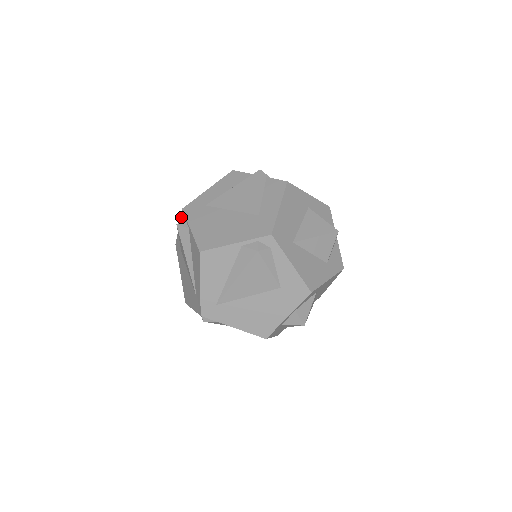
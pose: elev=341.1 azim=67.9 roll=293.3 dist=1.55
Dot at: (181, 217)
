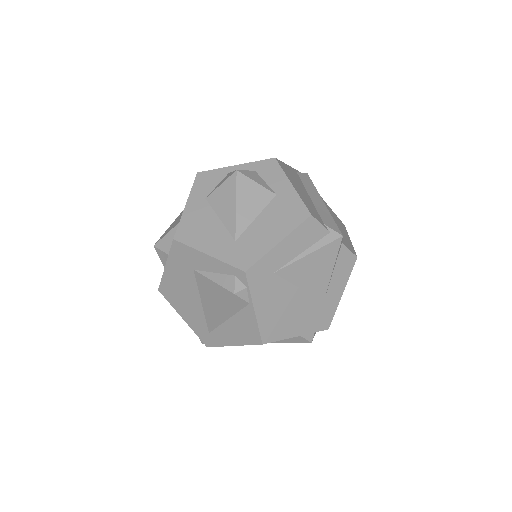
Dot at: (232, 269)
